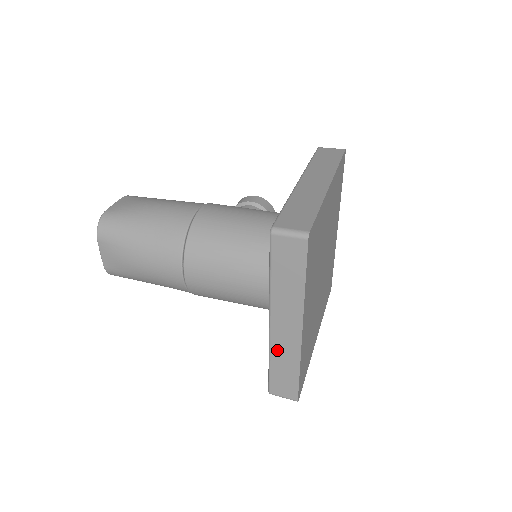
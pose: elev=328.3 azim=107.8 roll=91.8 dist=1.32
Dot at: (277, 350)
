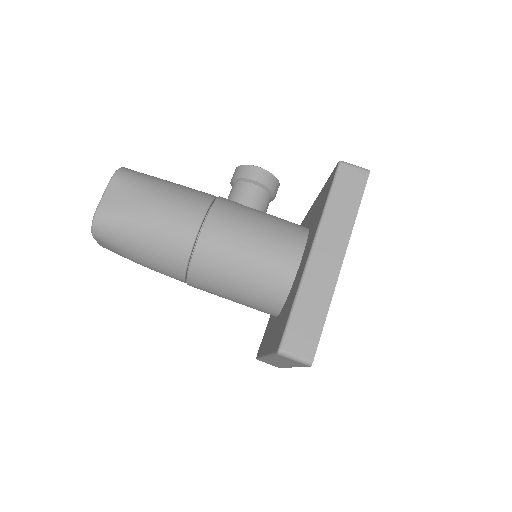
Dot at: (268, 360)
